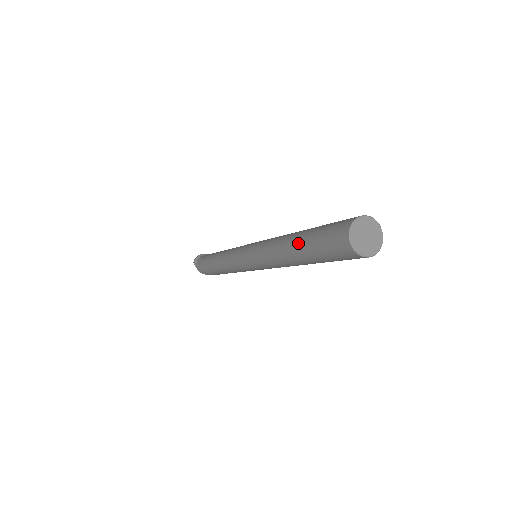
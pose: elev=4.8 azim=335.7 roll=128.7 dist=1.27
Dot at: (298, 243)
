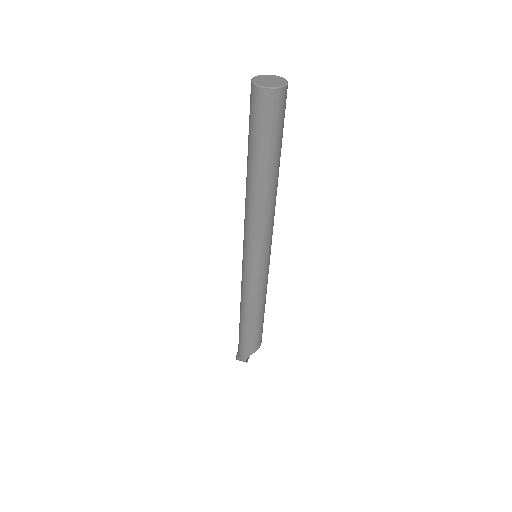
Dot at: (247, 160)
